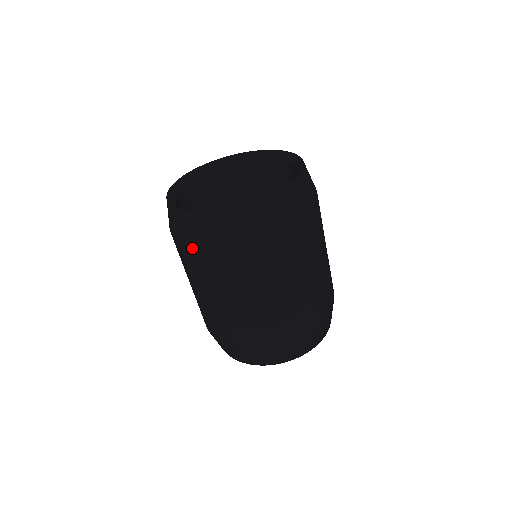
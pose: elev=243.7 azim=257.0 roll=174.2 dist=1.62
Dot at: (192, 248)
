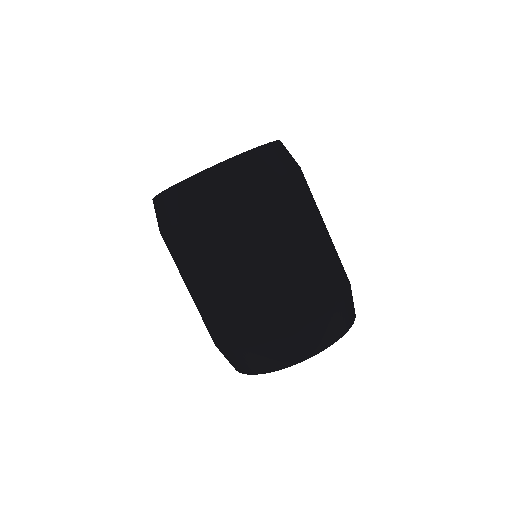
Dot at: (181, 226)
